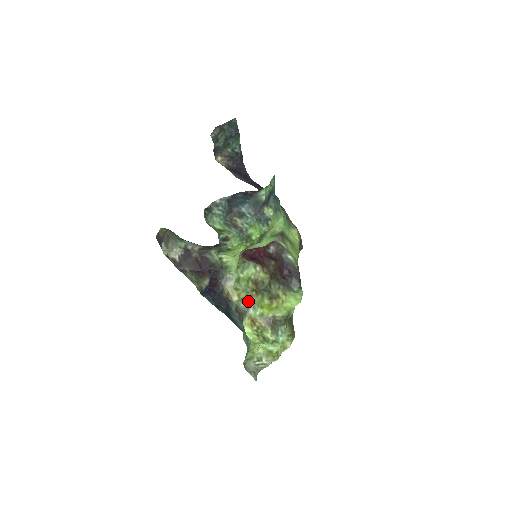
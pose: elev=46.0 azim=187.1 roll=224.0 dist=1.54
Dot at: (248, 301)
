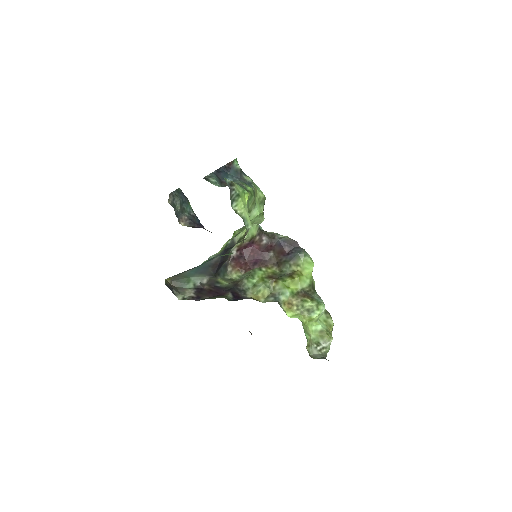
Dot at: (274, 294)
